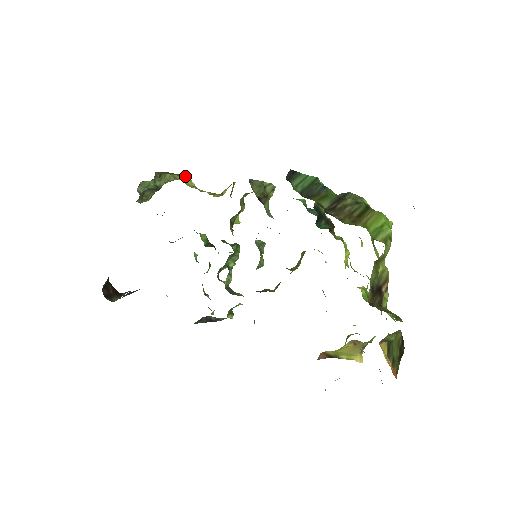
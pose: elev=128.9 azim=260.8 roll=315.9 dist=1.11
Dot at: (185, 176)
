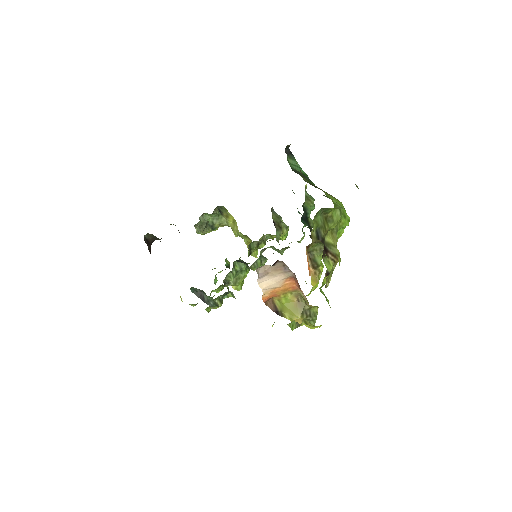
Dot at: (234, 222)
